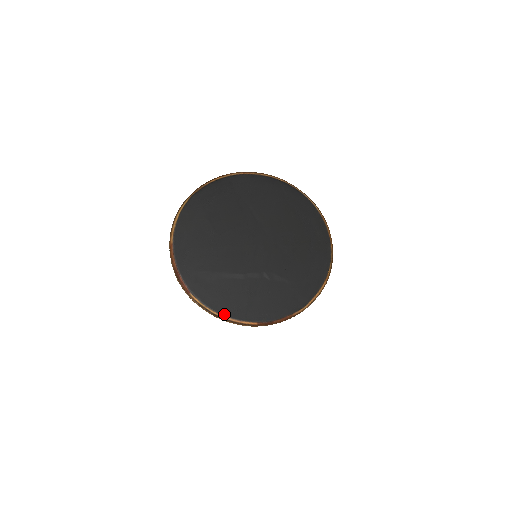
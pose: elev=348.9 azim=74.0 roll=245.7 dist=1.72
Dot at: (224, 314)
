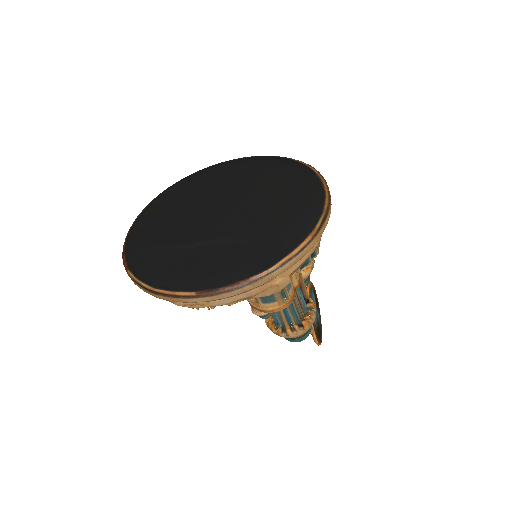
Dot at: (156, 286)
